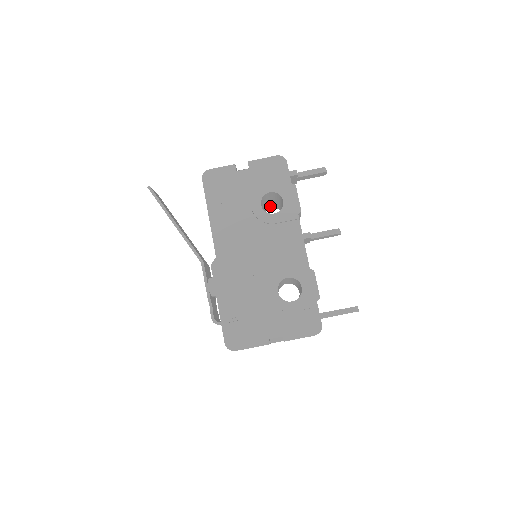
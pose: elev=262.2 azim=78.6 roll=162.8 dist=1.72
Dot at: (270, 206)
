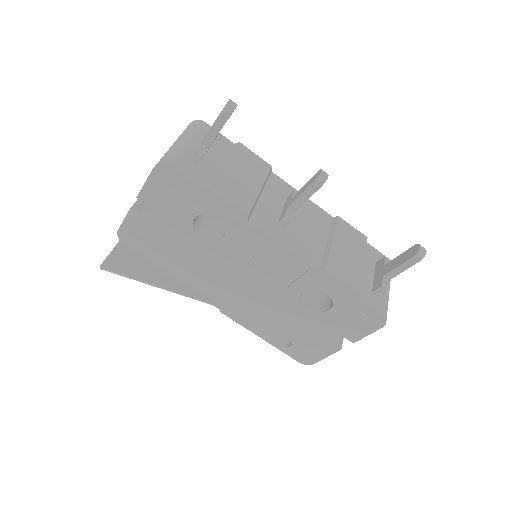
Dot at: occluded
